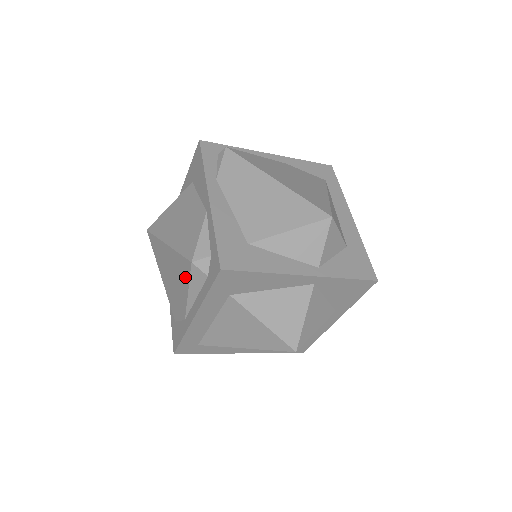
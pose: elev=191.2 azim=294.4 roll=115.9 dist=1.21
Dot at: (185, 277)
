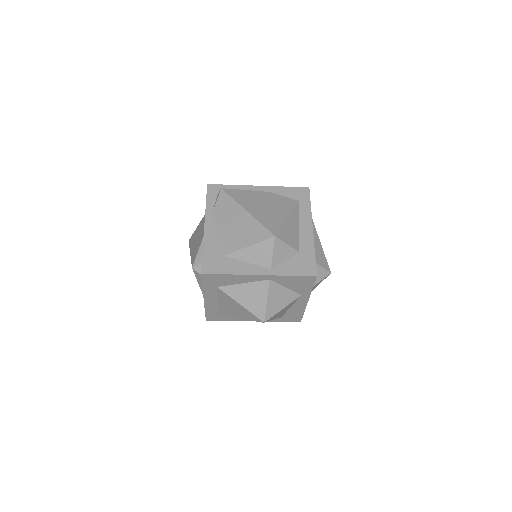
Dot at: occluded
